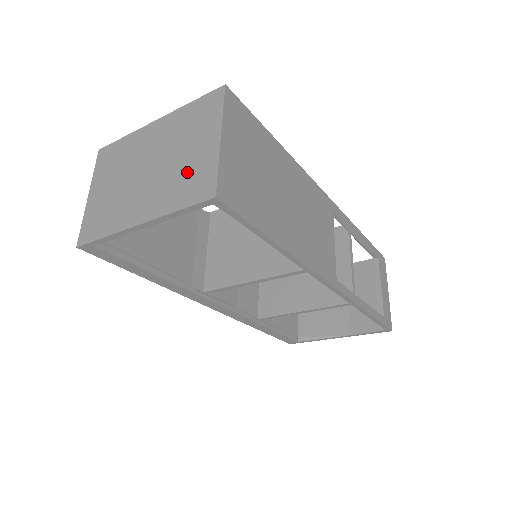
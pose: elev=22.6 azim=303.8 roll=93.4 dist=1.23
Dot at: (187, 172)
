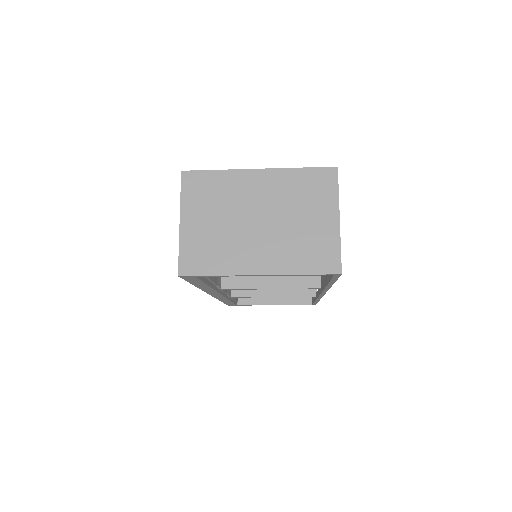
Dot at: (308, 241)
